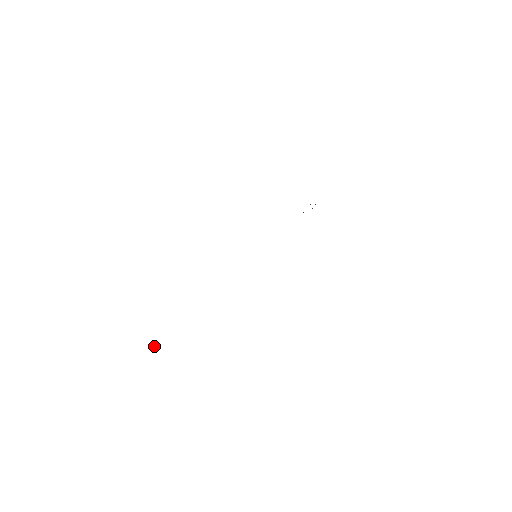
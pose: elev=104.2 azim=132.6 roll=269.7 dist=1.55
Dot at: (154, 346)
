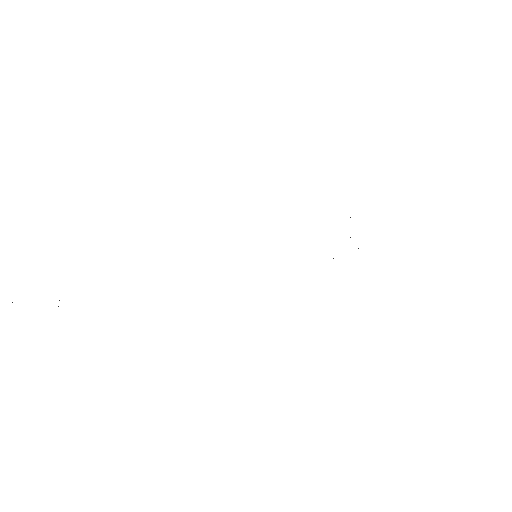
Dot at: occluded
